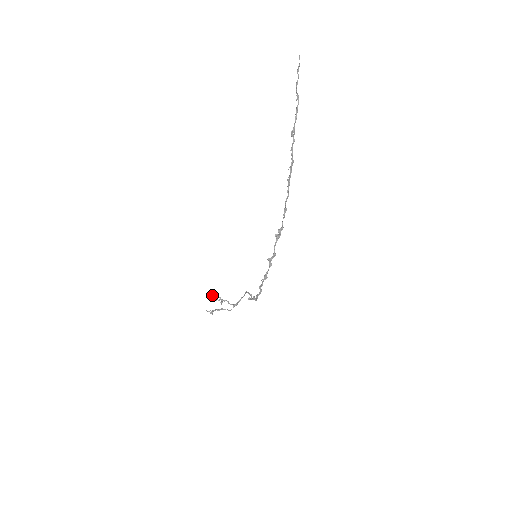
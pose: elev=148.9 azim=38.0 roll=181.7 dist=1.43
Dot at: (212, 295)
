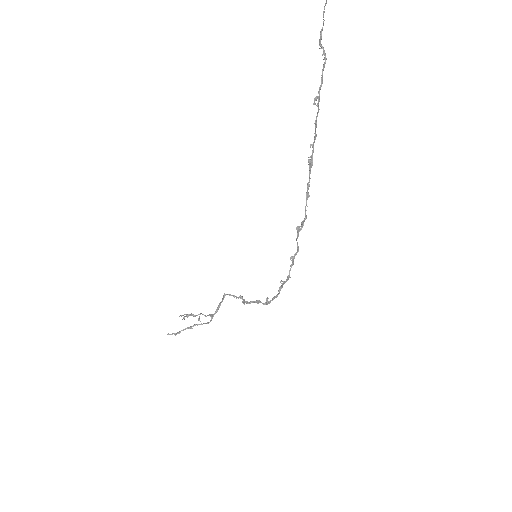
Dot at: occluded
